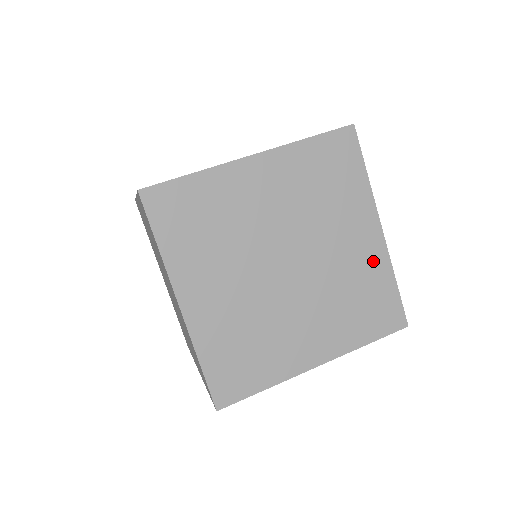
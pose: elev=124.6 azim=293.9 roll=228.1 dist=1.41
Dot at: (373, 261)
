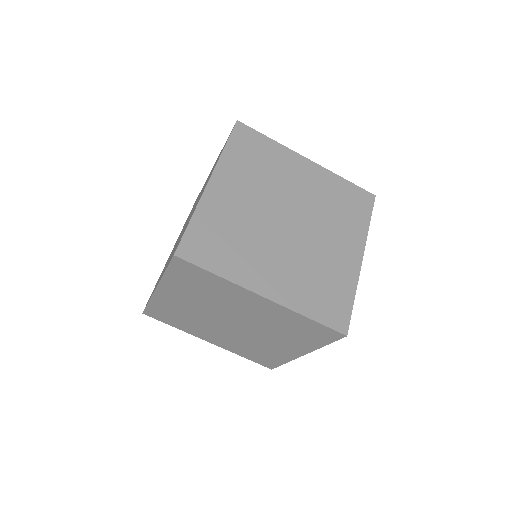
Dot at: (283, 354)
